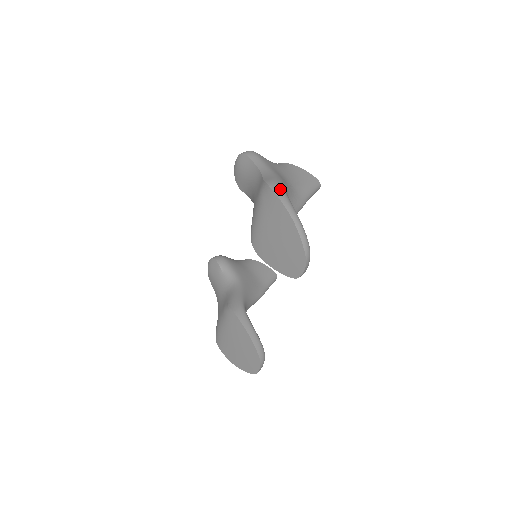
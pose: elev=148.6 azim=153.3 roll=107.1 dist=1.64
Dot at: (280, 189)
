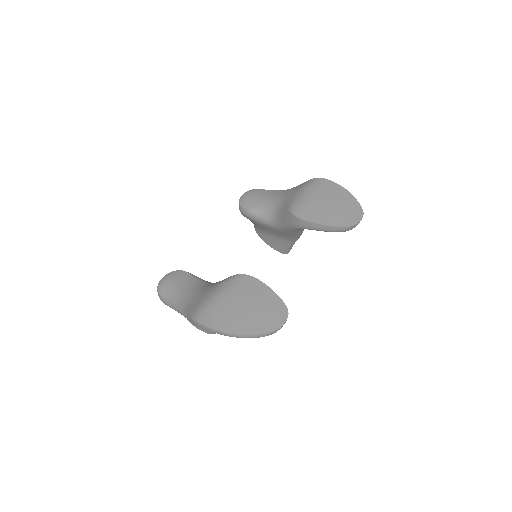
Dot at: occluded
